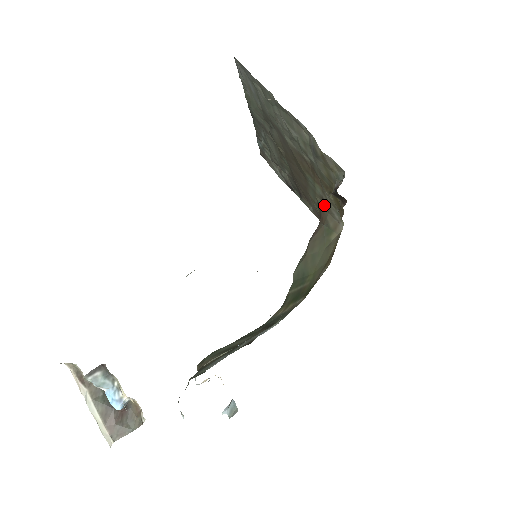
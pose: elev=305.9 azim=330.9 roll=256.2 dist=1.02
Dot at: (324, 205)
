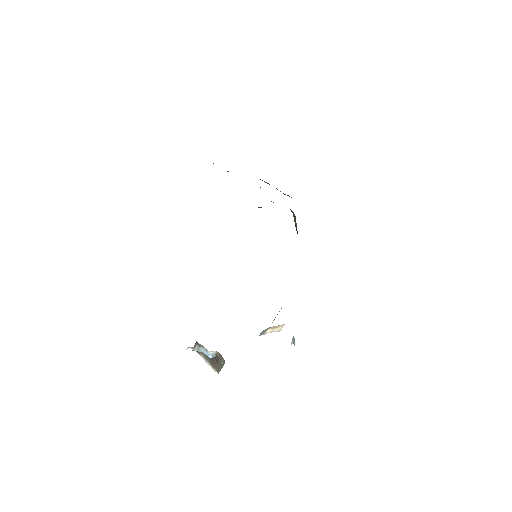
Dot at: occluded
